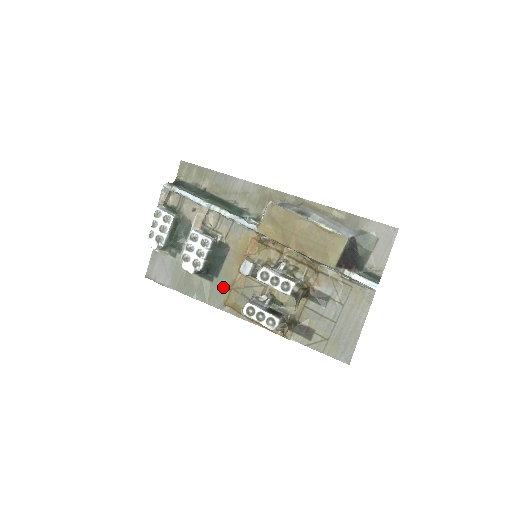
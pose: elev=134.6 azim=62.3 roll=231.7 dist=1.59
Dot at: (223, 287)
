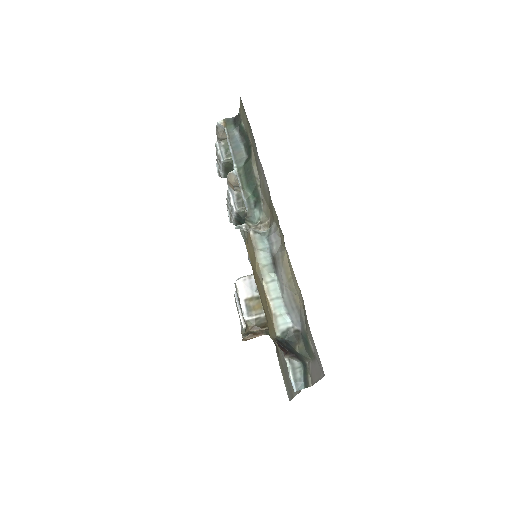
Dot at: occluded
